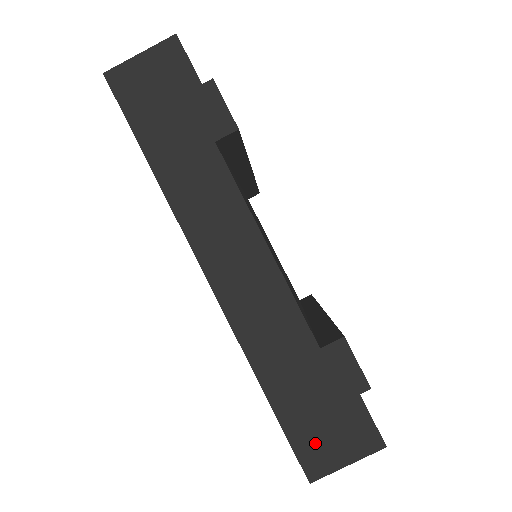
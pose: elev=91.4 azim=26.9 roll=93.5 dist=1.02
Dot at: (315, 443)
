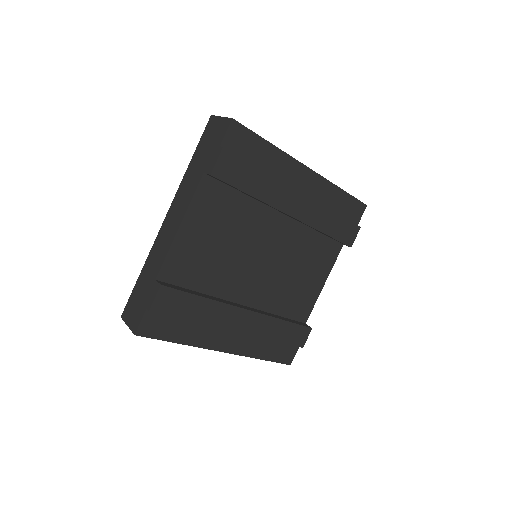
Dot at: (131, 307)
